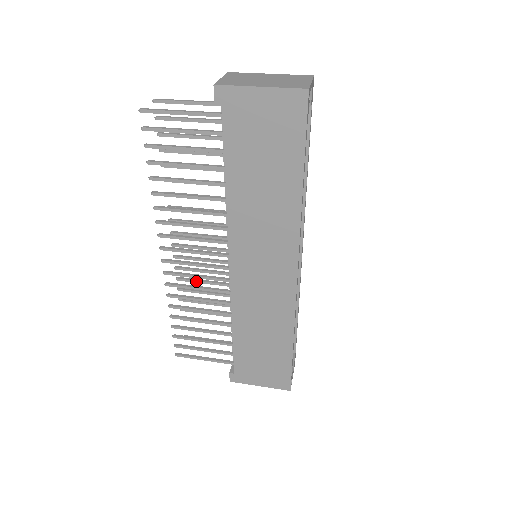
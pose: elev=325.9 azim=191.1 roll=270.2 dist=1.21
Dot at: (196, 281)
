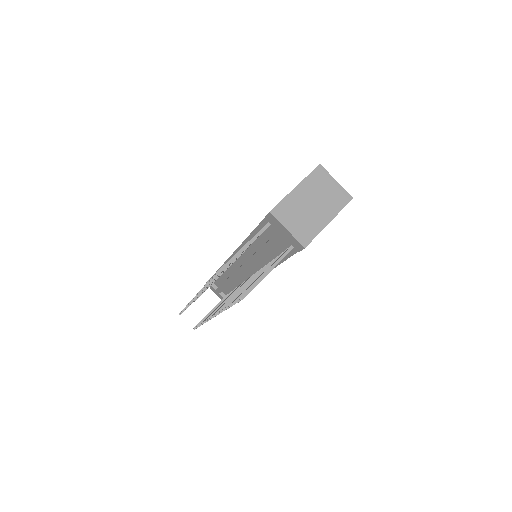
Dot at: occluded
